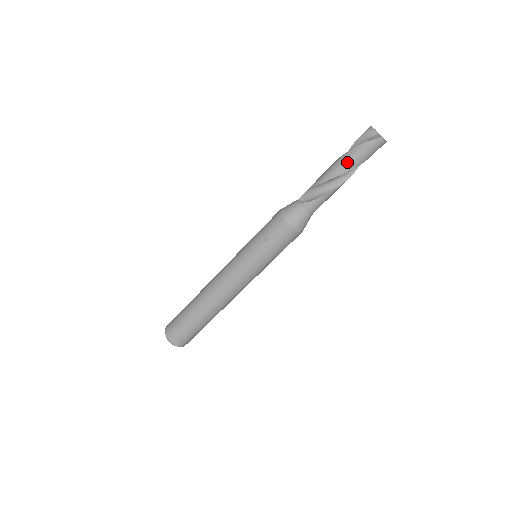
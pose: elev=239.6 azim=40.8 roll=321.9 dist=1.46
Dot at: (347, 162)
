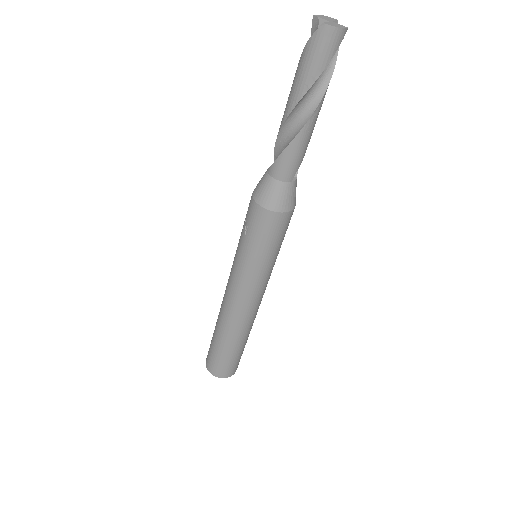
Dot at: (294, 86)
